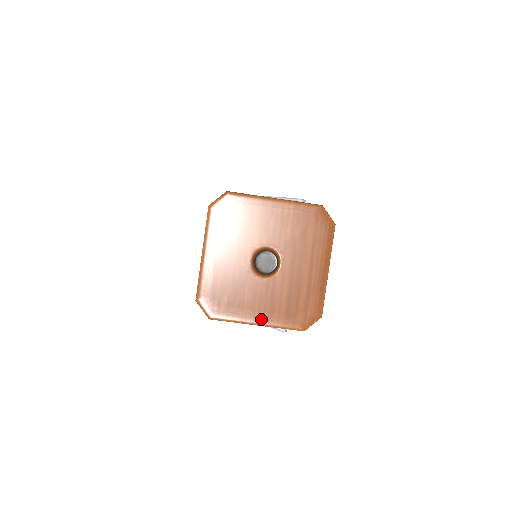
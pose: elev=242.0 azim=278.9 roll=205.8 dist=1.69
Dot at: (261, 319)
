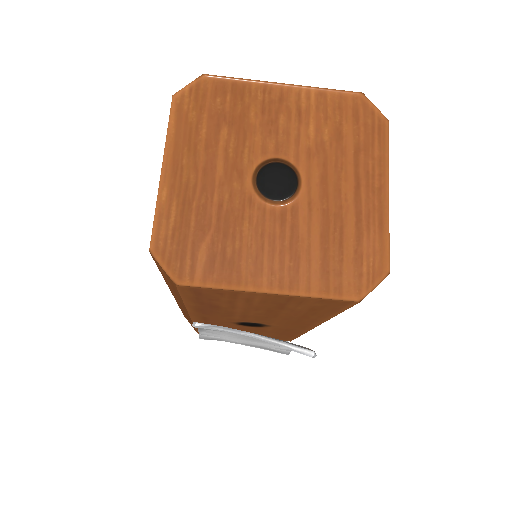
Dot at: (276, 281)
